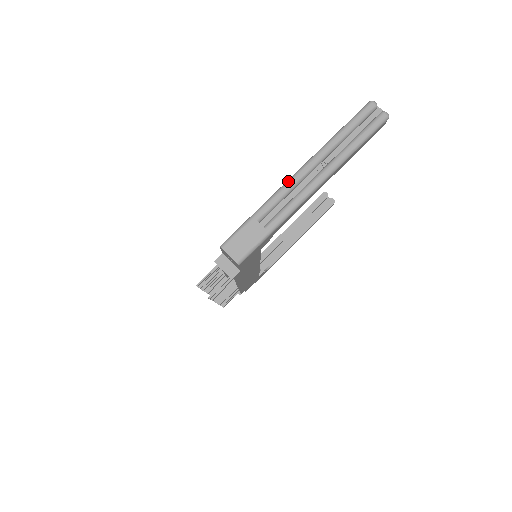
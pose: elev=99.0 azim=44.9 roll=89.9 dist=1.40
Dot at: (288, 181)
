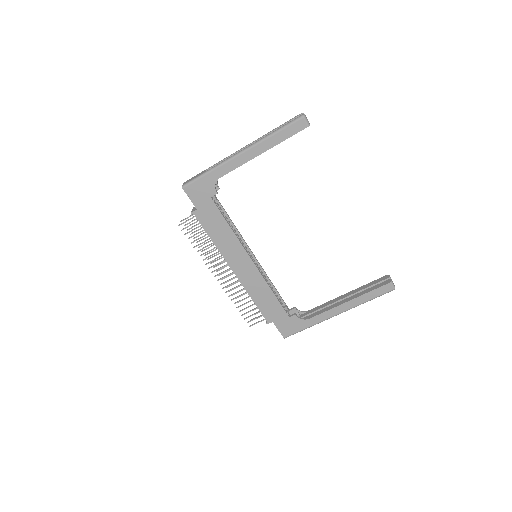
Dot at: (233, 153)
